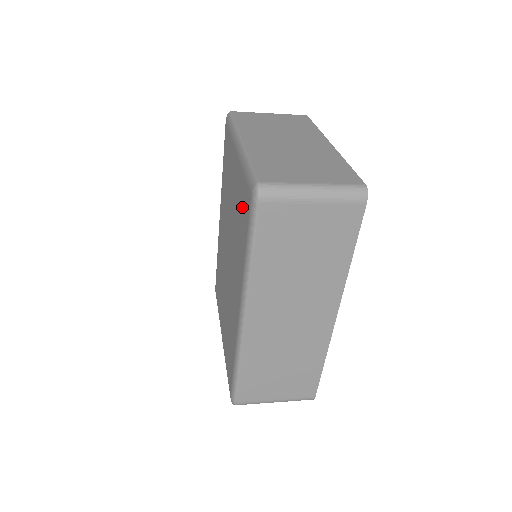
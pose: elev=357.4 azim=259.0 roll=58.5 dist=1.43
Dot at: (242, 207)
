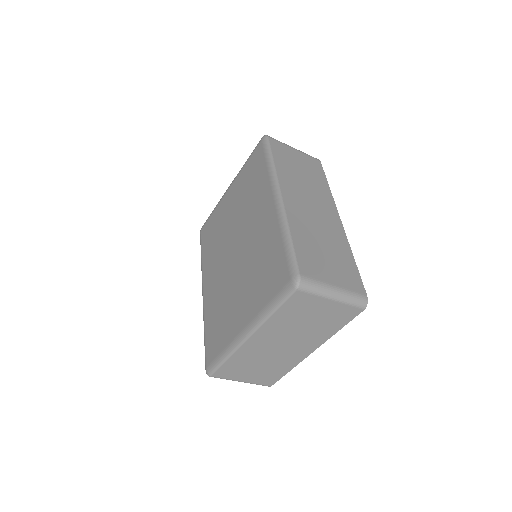
Dot at: (251, 171)
